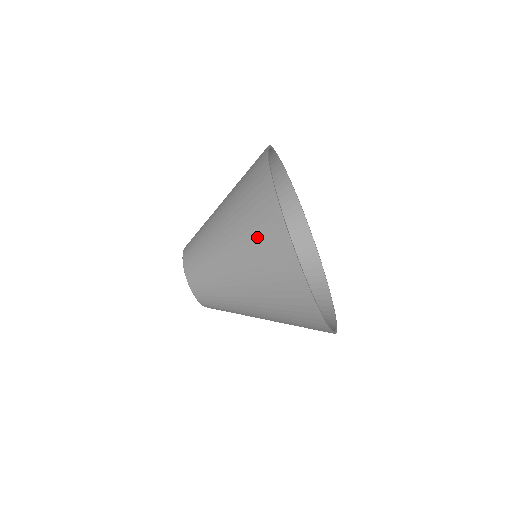
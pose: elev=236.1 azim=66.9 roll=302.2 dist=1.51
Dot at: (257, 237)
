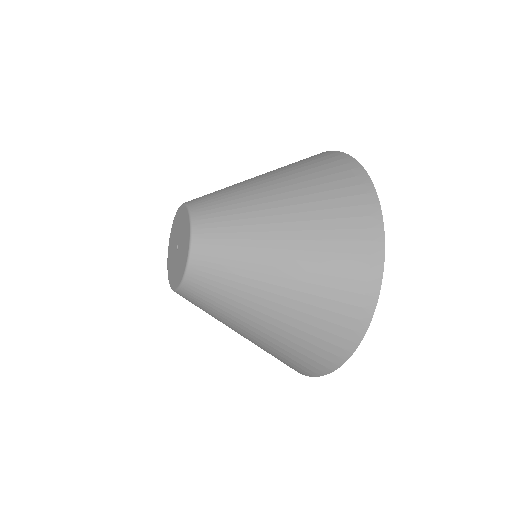
Dot at: (326, 310)
